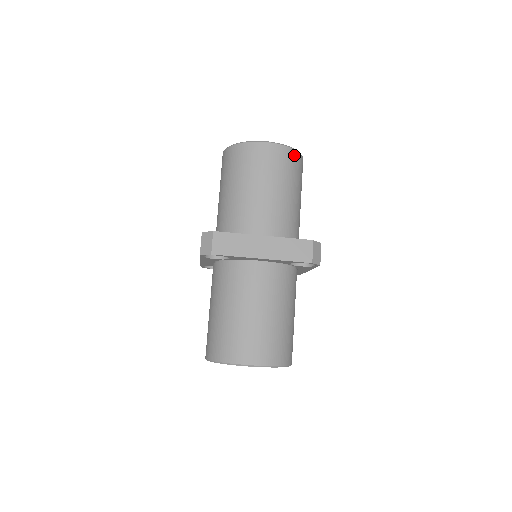
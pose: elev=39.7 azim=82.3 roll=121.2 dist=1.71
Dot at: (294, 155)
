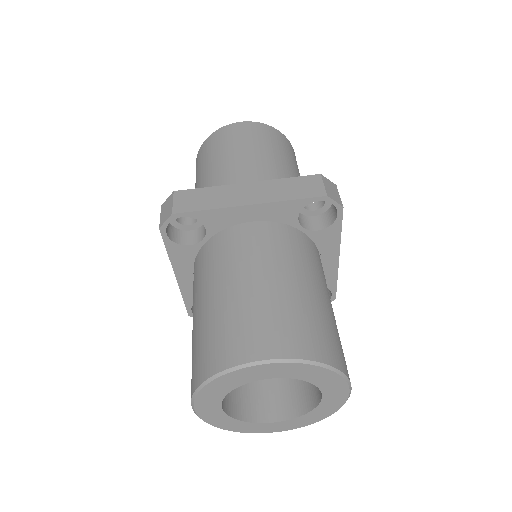
Dot at: (277, 133)
